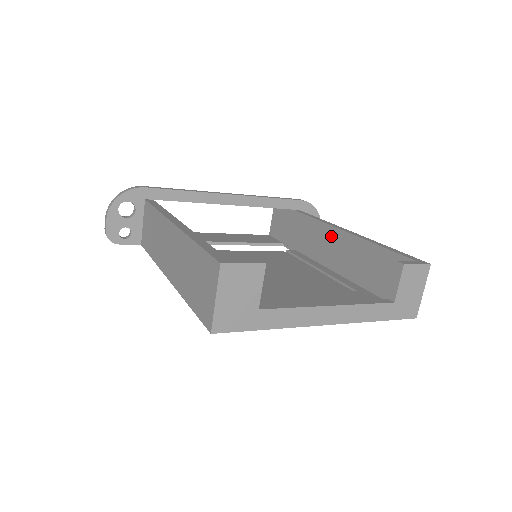
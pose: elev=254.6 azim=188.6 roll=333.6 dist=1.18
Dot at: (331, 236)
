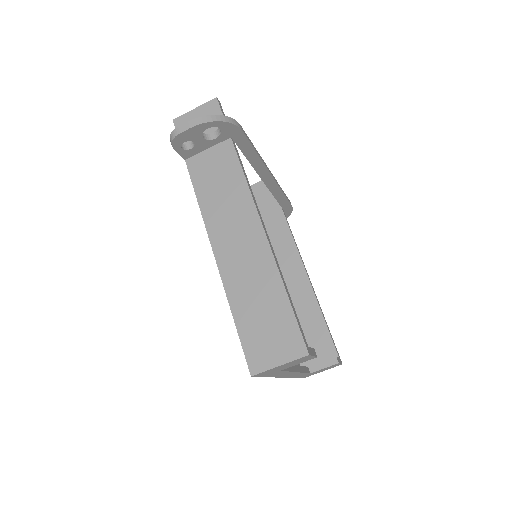
Dot at: (295, 267)
